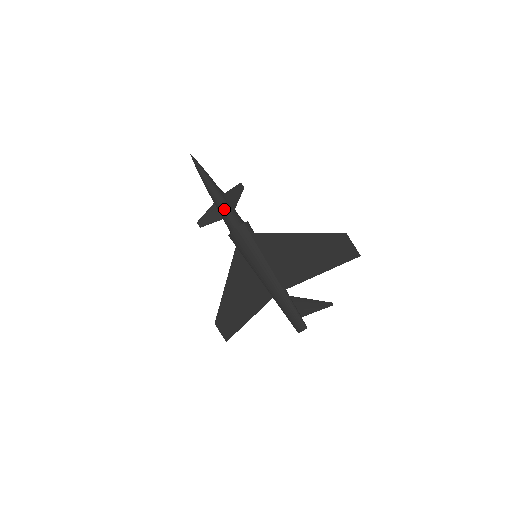
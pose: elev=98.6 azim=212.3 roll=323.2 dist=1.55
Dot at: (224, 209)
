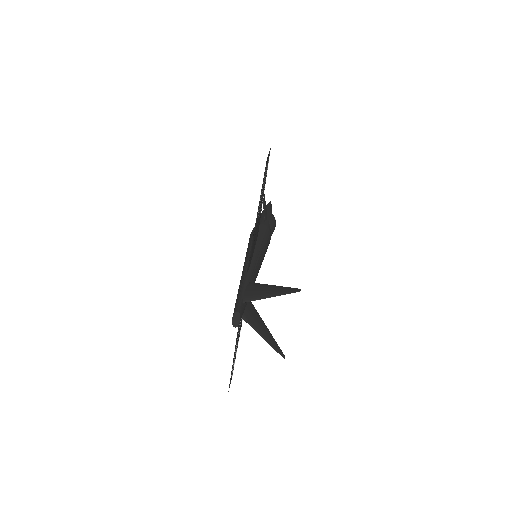
Dot at: occluded
